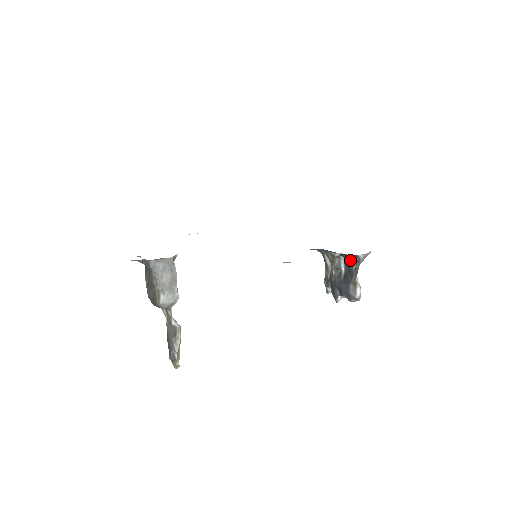
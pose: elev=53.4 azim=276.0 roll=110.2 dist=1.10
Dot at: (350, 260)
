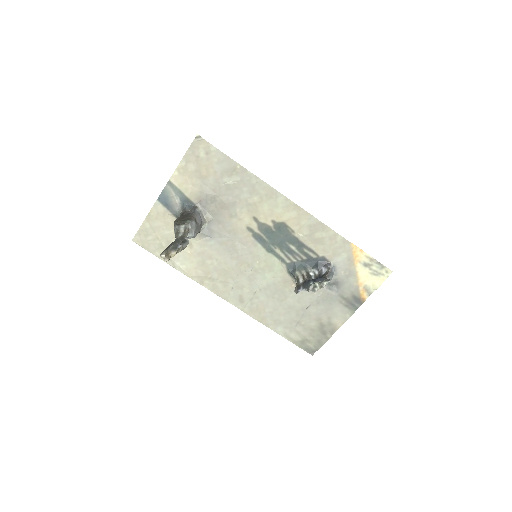
Dot at: (320, 273)
